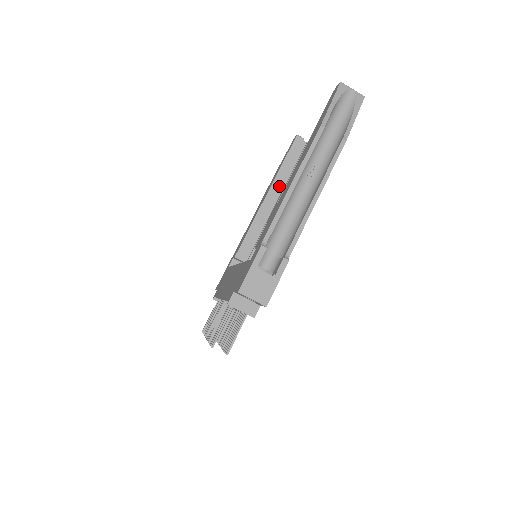
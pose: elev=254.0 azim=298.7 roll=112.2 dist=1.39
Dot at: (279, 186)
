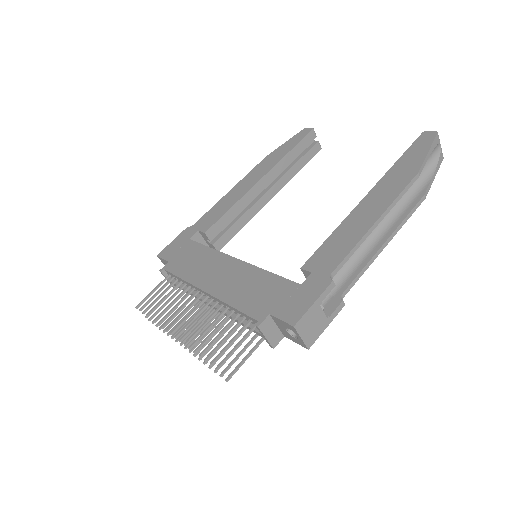
Dot at: (277, 174)
